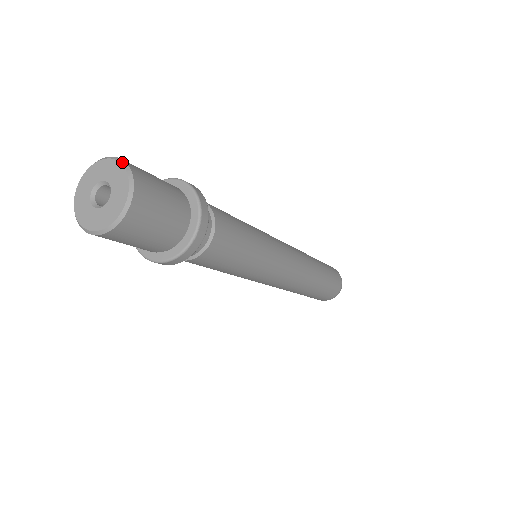
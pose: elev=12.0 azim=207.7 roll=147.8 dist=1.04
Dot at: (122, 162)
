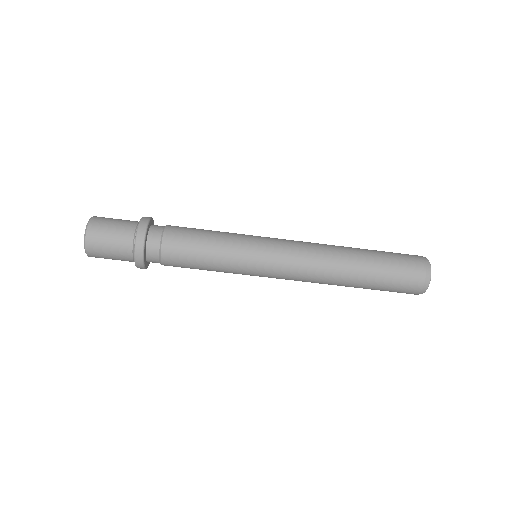
Dot at: (90, 219)
